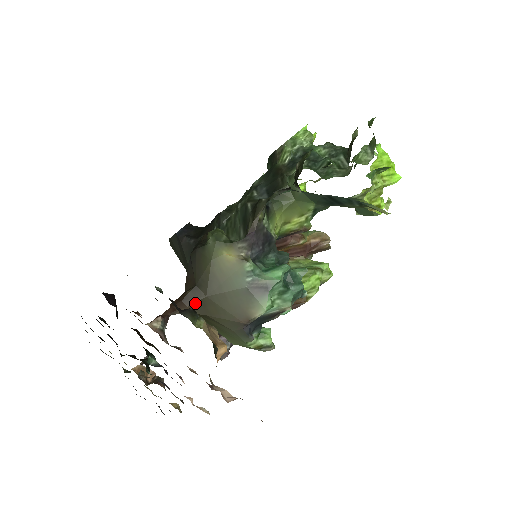
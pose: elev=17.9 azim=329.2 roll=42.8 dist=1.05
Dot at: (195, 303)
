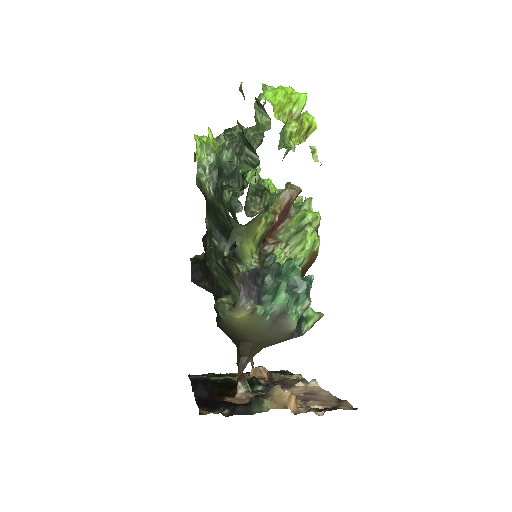
Dot at: (250, 352)
